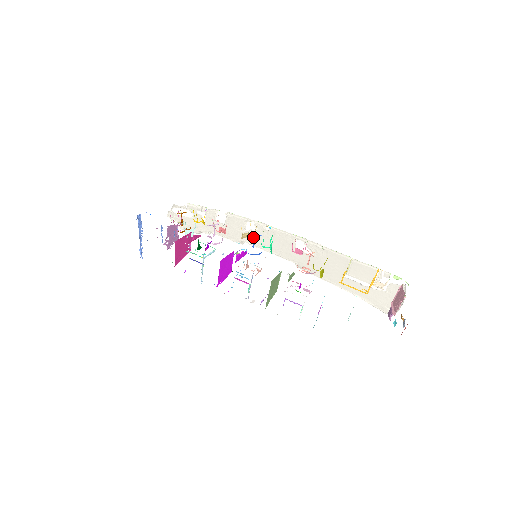
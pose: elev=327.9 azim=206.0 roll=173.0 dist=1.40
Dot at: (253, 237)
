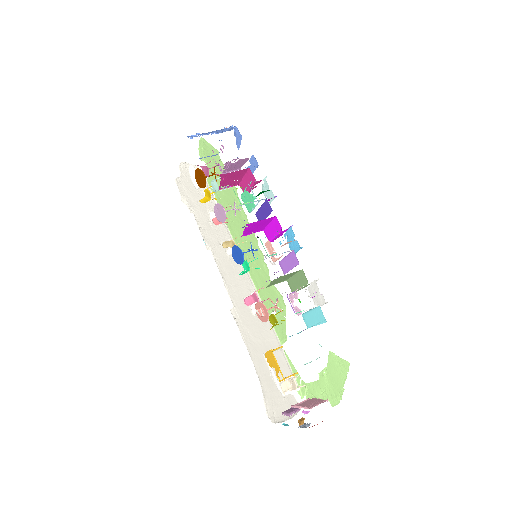
Dot at: (222, 254)
